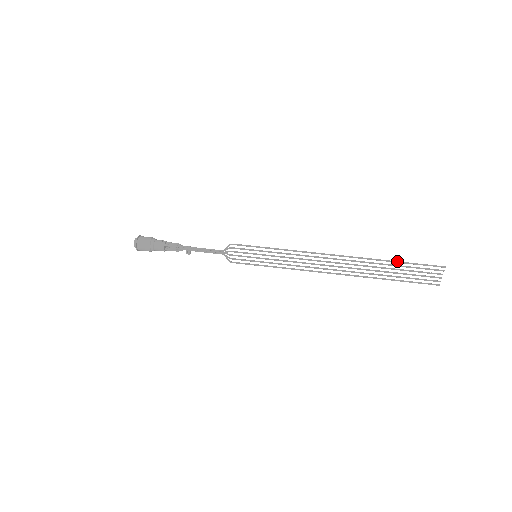
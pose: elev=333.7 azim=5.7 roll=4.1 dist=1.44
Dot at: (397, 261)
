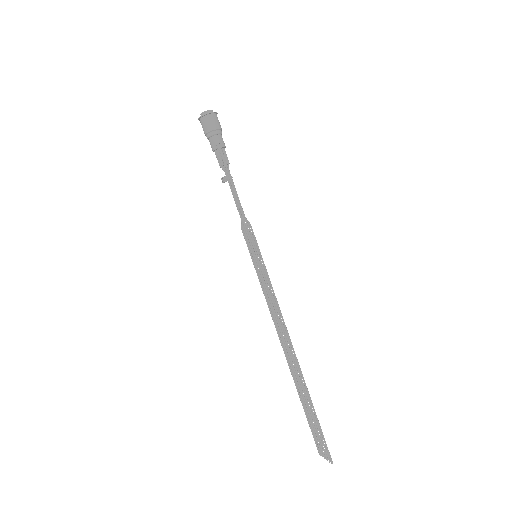
Dot at: (315, 413)
